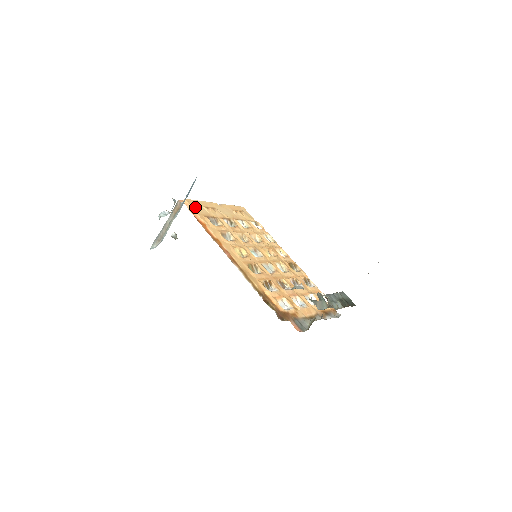
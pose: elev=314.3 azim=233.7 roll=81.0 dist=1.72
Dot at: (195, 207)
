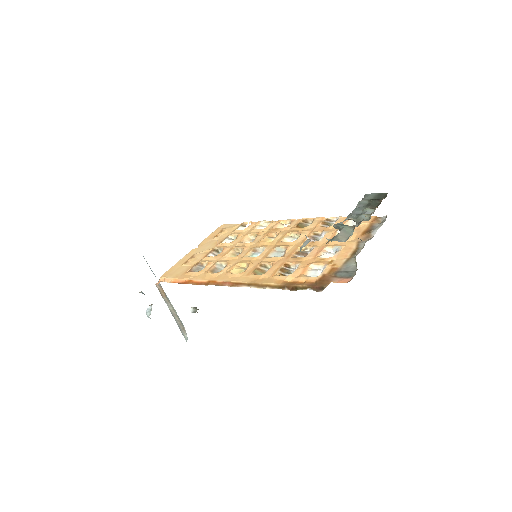
Dot at: (173, 275)
